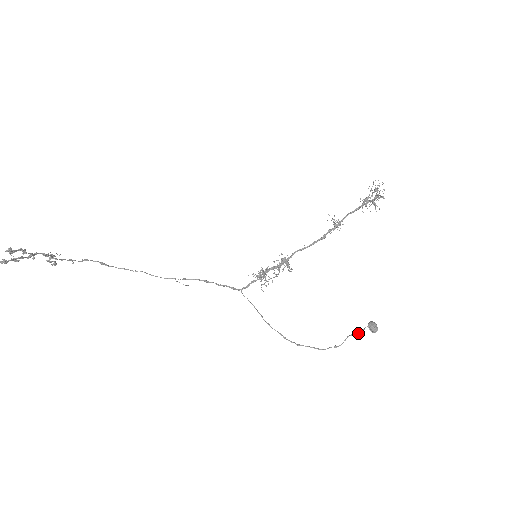
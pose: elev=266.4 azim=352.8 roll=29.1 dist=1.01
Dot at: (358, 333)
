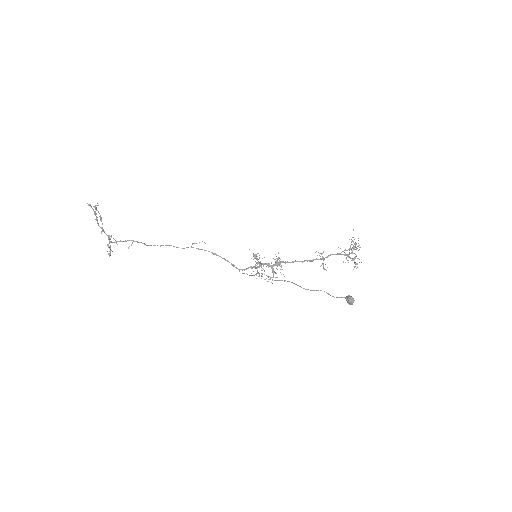
Dot at: occluded
